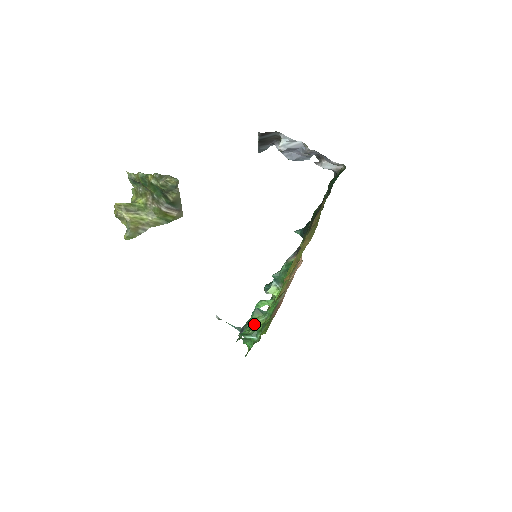
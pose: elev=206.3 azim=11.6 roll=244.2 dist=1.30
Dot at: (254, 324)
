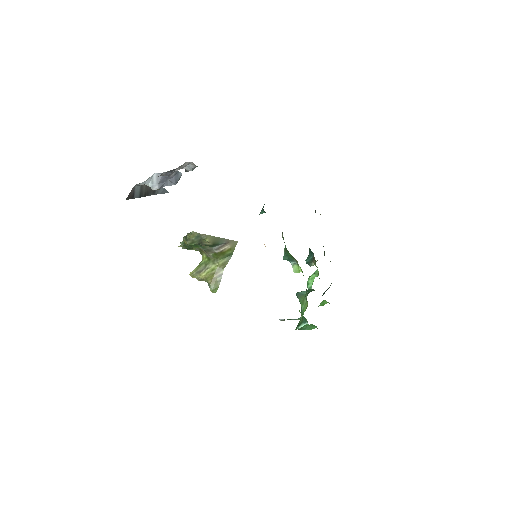
Dot at: (303, 309)
